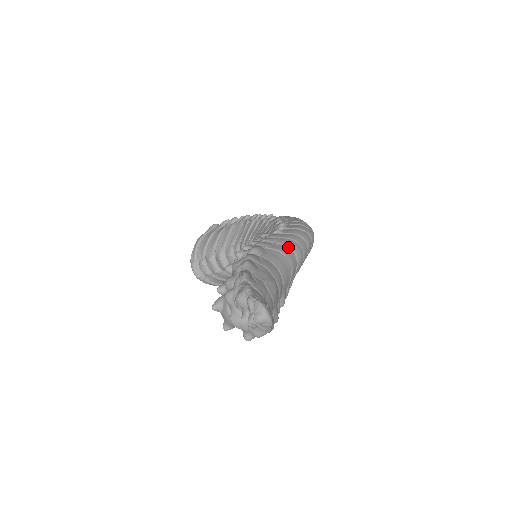
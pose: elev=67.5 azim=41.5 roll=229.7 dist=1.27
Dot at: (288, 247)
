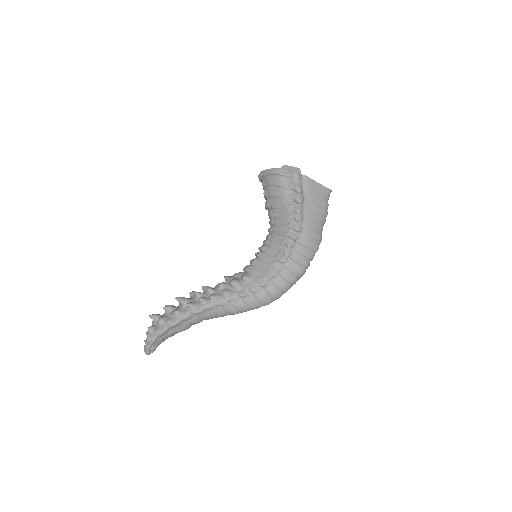
Dot at: (227, 312)
